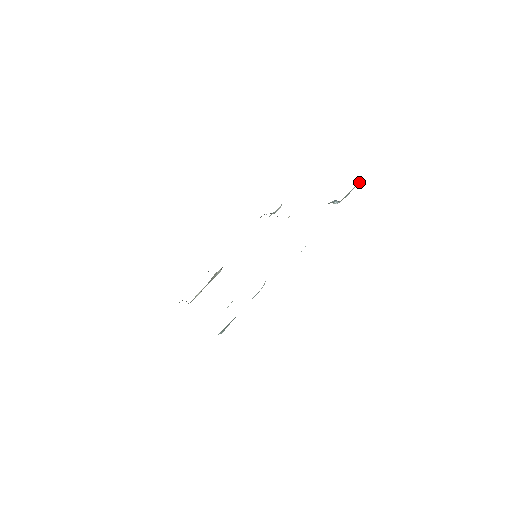
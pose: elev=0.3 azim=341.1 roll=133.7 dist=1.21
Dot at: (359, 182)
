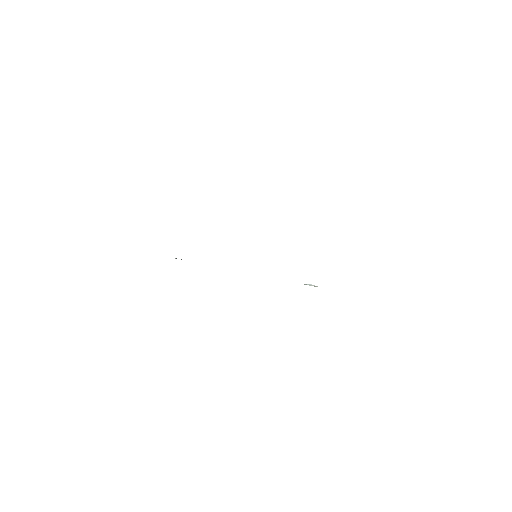
Dot at: occluded
